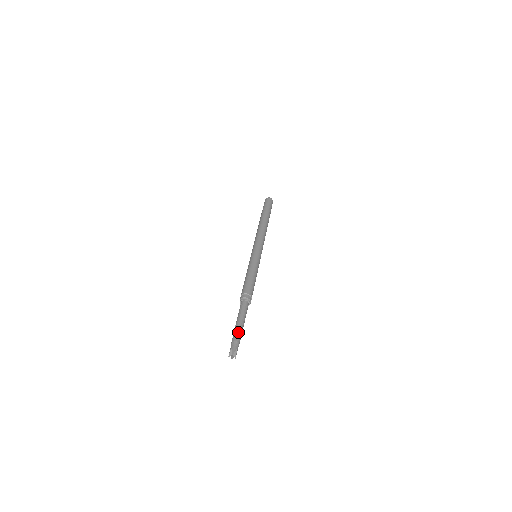
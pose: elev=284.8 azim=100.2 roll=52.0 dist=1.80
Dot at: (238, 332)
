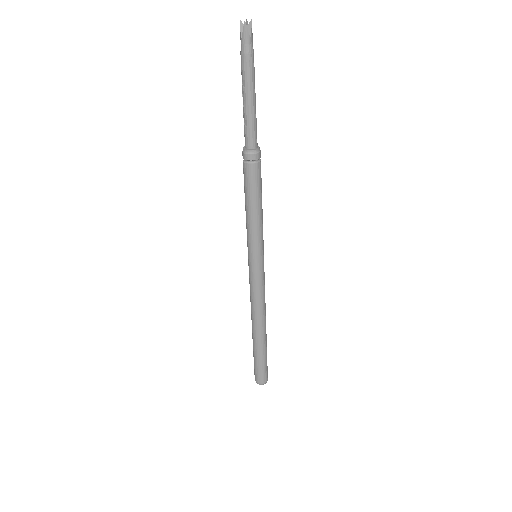
Dot at: occluded
